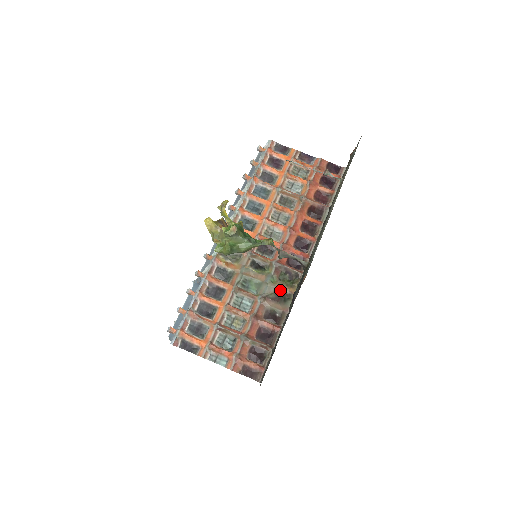
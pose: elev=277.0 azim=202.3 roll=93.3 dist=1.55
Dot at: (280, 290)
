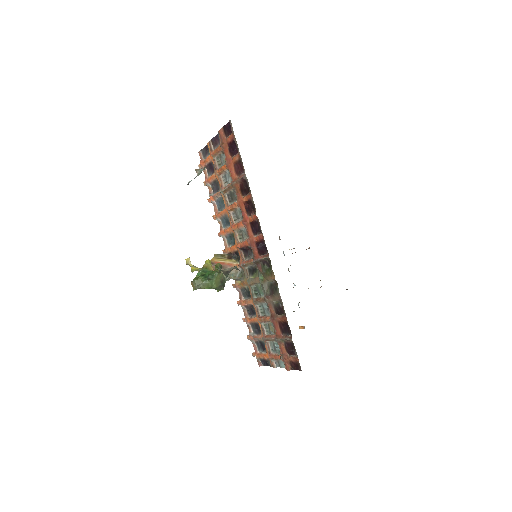
Dot at: (270, 282)
